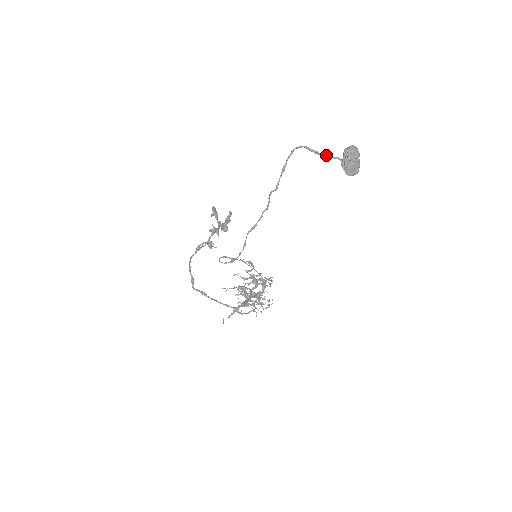
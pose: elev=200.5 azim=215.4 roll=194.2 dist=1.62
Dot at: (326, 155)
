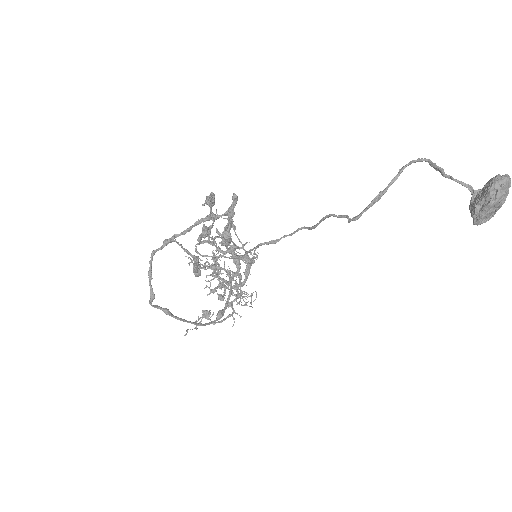
Dot at: occluded
